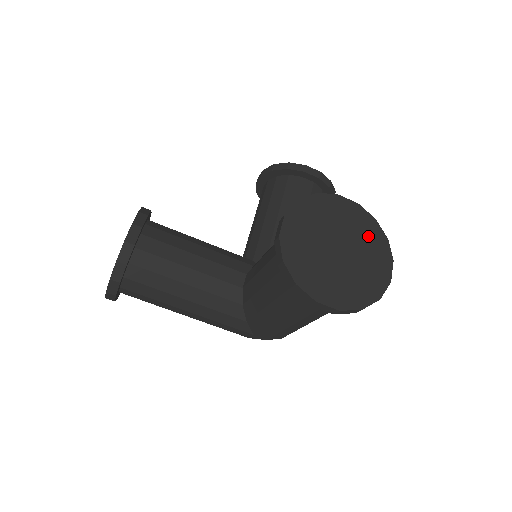
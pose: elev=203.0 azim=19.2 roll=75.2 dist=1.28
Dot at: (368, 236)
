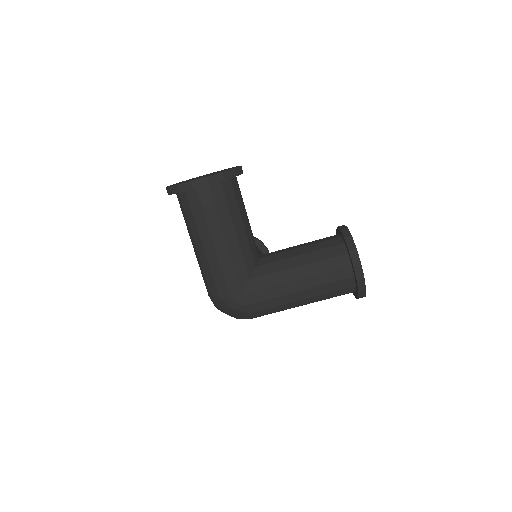
Dot at: occluded
